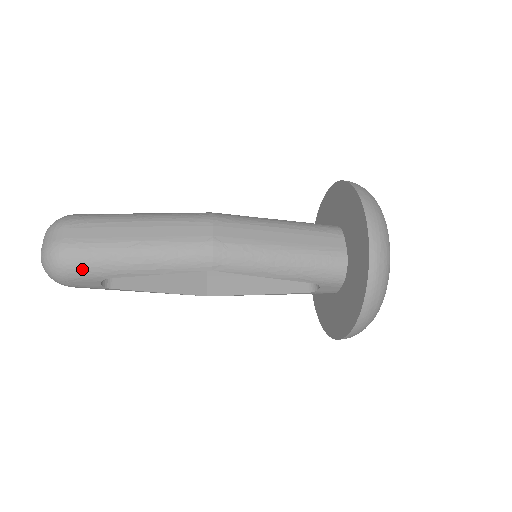
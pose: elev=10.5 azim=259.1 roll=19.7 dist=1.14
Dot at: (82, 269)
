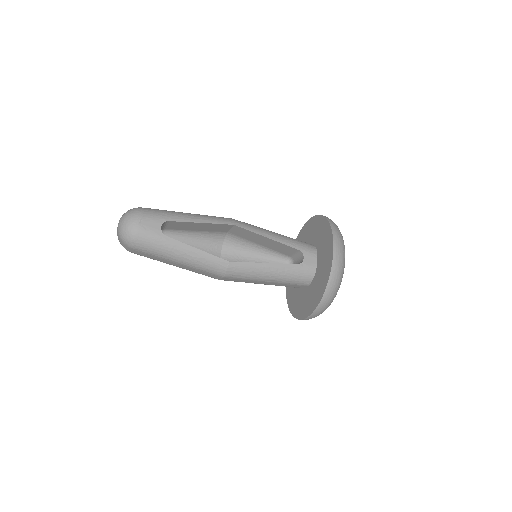
Dot at: (153, 213)
